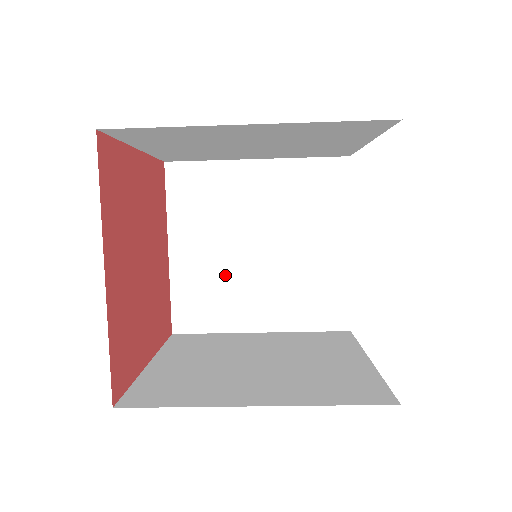
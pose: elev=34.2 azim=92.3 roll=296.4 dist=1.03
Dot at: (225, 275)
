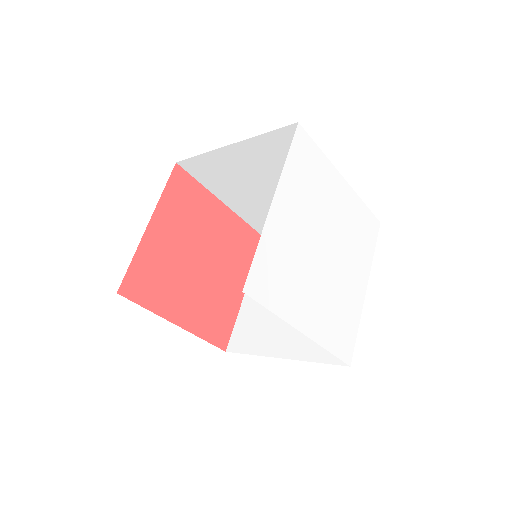
Dot at: (268, 209)
